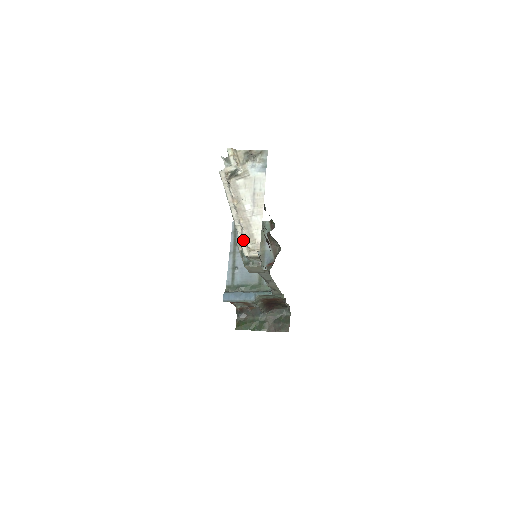
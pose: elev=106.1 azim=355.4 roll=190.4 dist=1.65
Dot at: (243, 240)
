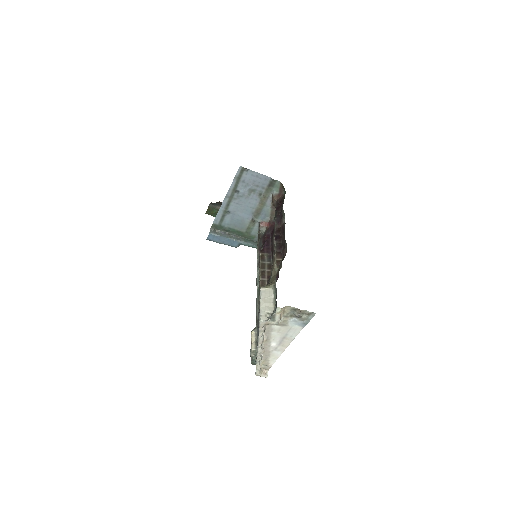
Dot at: (259, 368)
